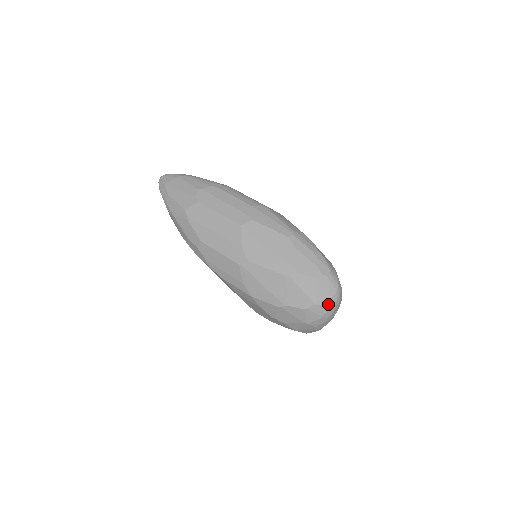
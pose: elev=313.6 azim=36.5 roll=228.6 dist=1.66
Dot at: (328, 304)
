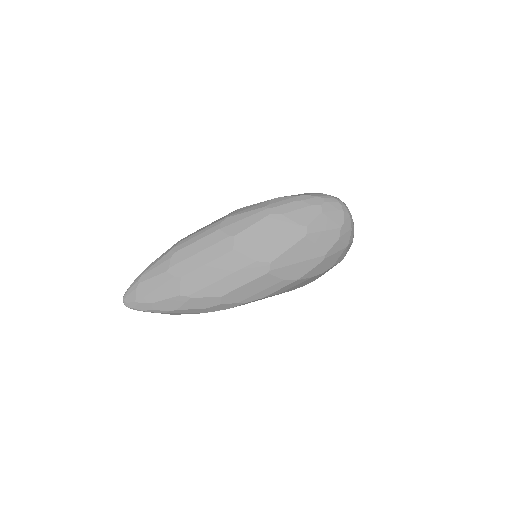
Dot at: (346, 217)
